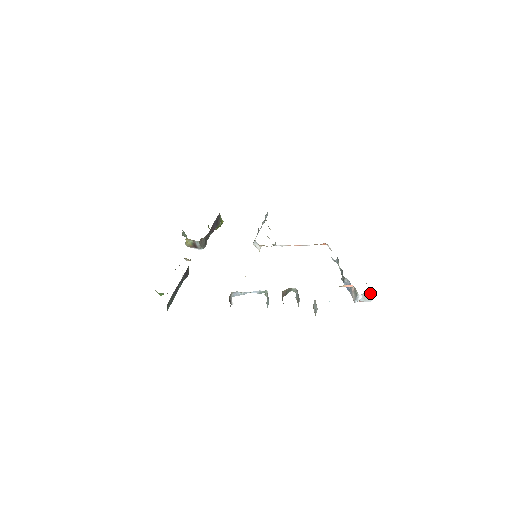
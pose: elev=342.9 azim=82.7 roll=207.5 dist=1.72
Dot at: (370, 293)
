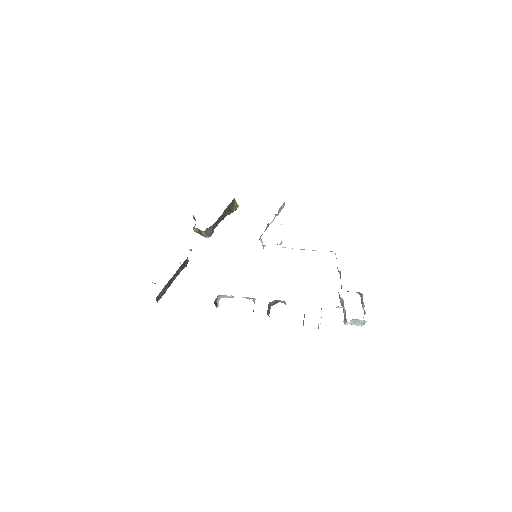
Dot at: (360, 320)
